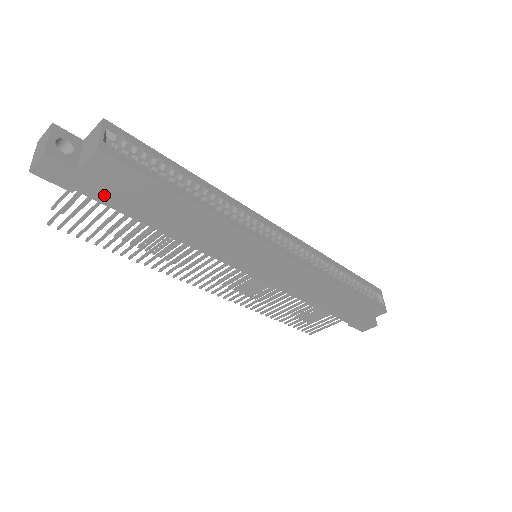
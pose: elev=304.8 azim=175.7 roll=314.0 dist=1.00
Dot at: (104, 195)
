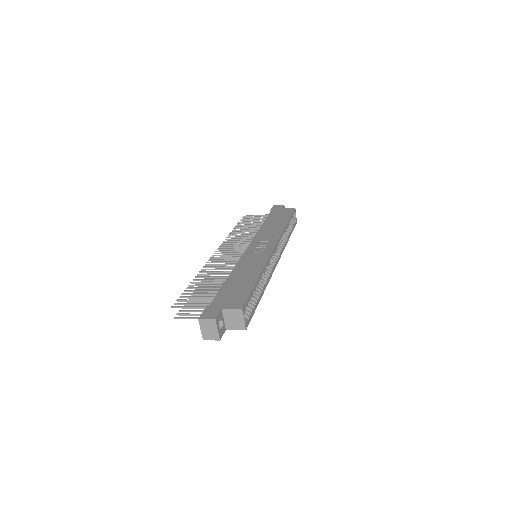
Dot at: occluded
